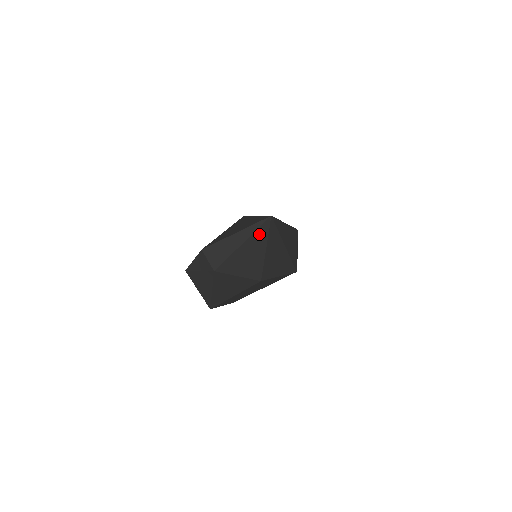
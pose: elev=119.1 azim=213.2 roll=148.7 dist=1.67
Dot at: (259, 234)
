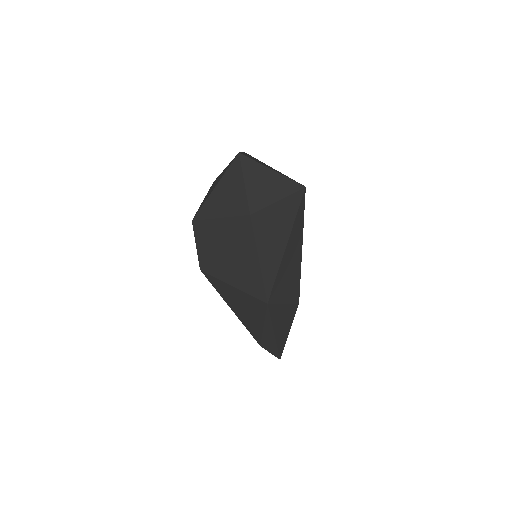
Dot at: (286, 183)
